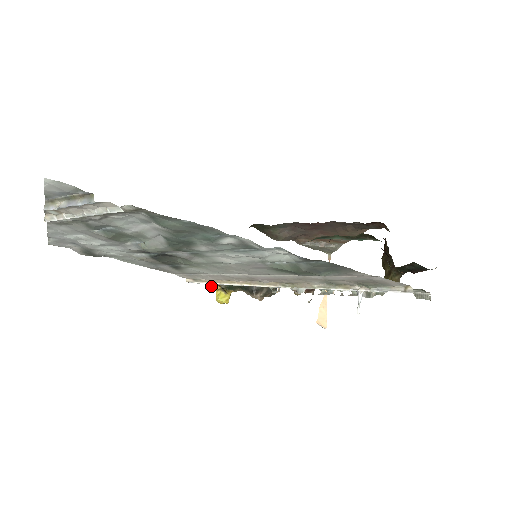
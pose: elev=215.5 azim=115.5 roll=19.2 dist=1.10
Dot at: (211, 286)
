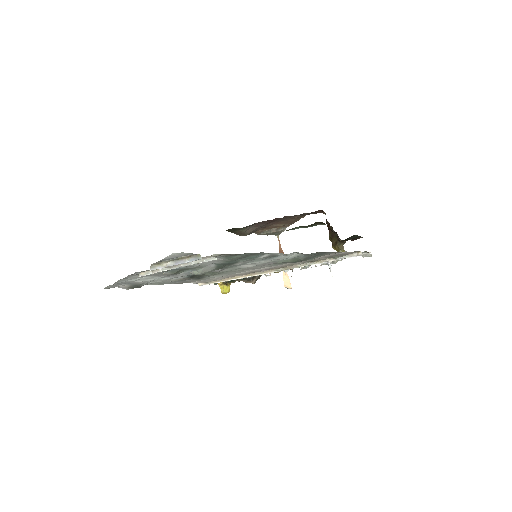
Dot at: (216, 283)
